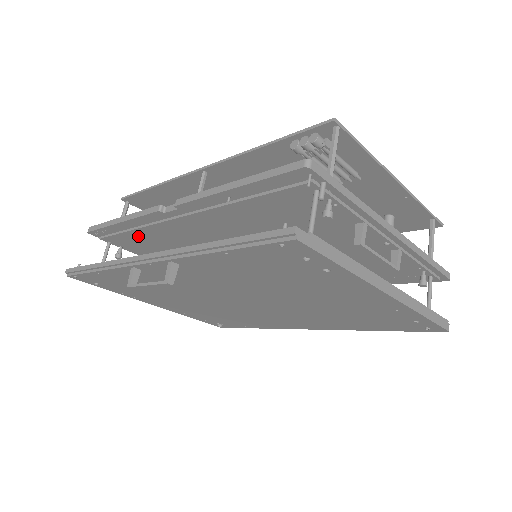
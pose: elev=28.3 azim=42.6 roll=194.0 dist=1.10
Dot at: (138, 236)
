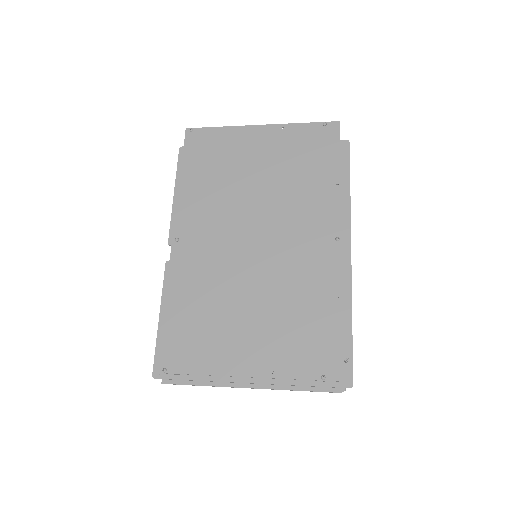
Dot at: occluded
